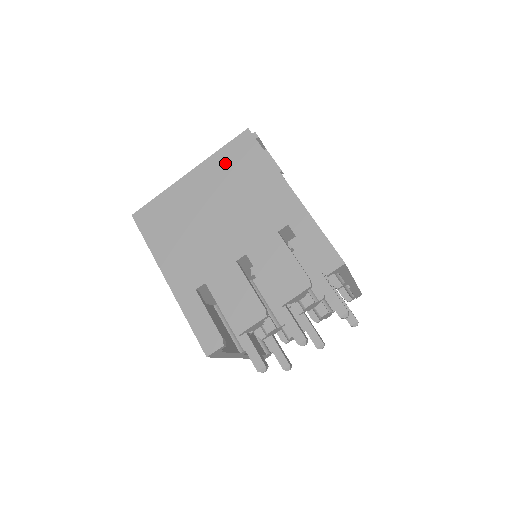
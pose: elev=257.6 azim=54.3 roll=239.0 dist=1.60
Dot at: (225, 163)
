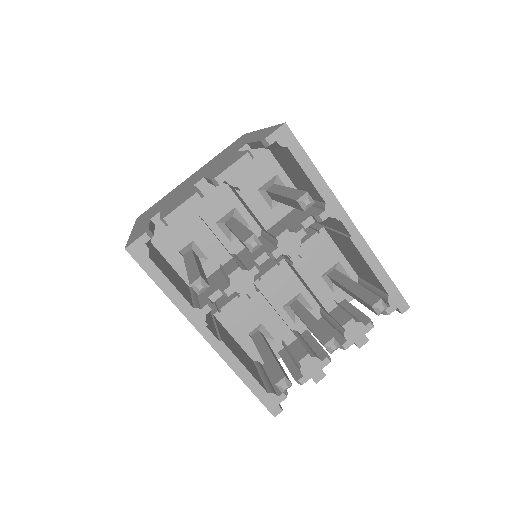
Dot at: (218, 155)
